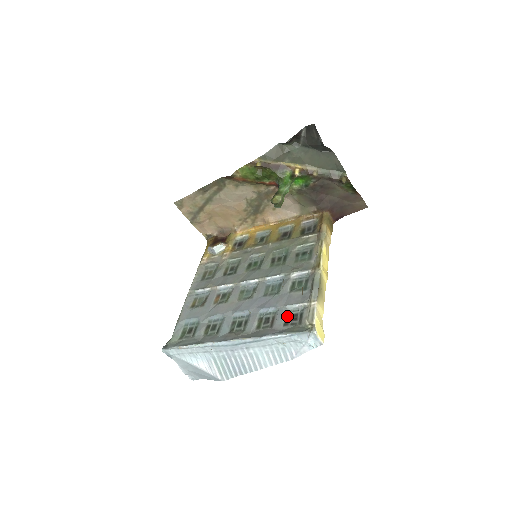
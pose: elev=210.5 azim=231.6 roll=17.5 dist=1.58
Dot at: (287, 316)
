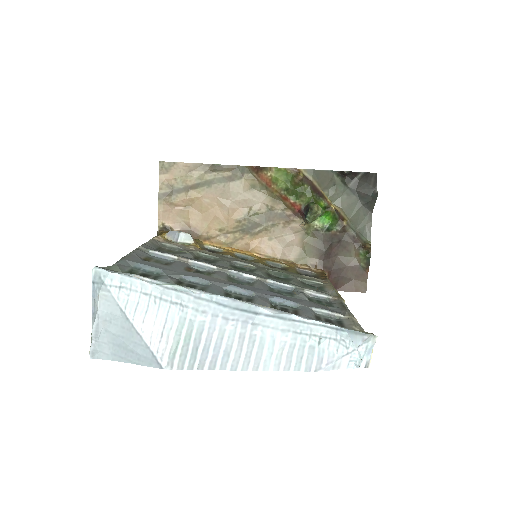
Dot at: (317, 316)
